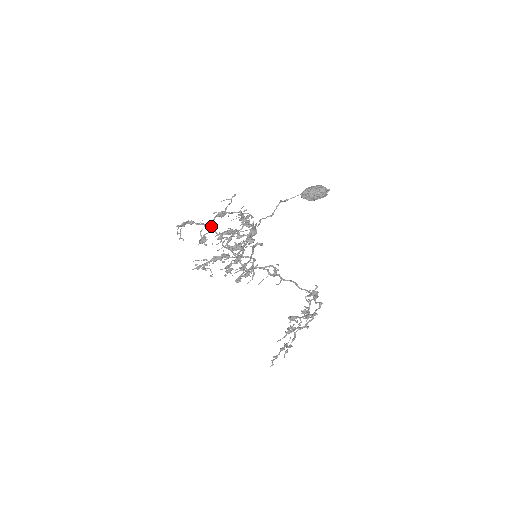
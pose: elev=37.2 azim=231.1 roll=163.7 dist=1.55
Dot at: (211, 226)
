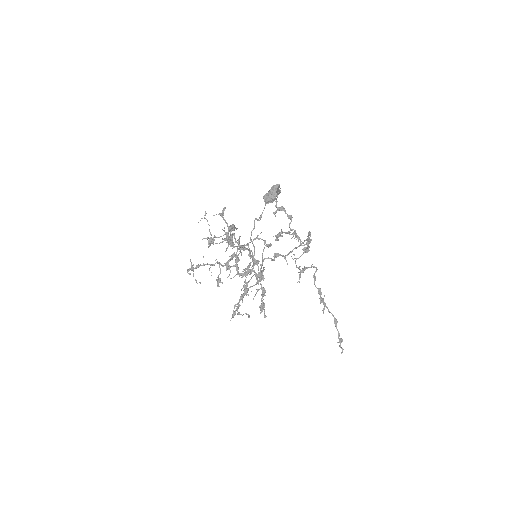
Dot at: occluded
